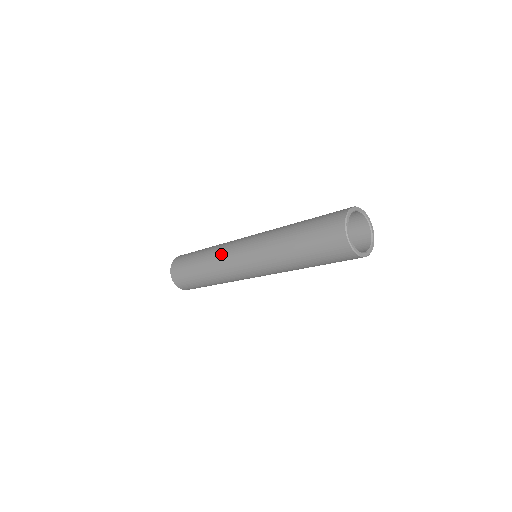
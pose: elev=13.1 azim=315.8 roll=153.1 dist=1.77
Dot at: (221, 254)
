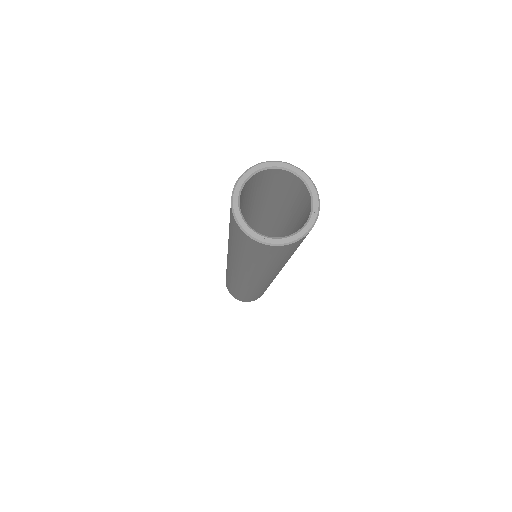
Dot at: occluded
